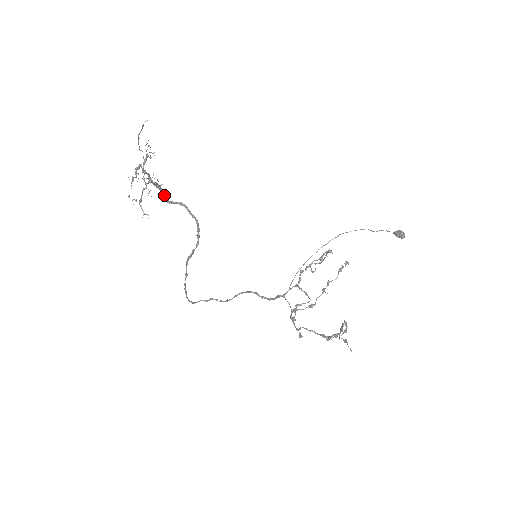
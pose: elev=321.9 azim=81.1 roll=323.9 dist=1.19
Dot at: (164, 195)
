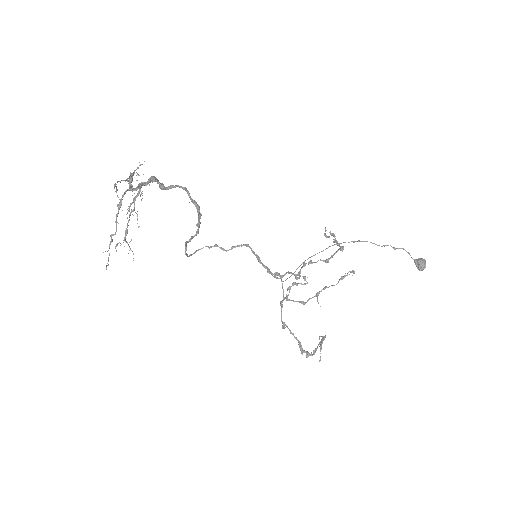
Dot at: (161, 185)
